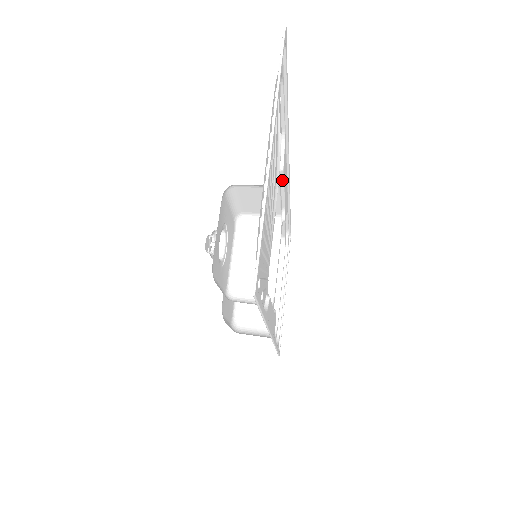
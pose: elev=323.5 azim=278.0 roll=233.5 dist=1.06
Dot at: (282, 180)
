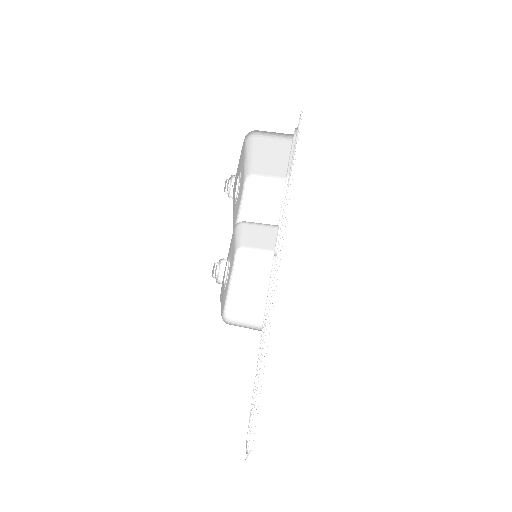
Dot at: occluded
